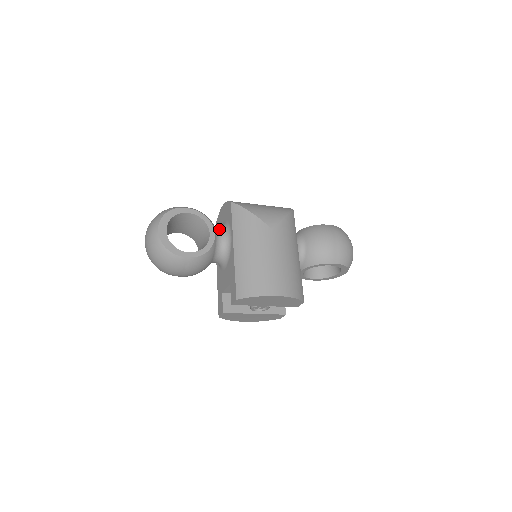
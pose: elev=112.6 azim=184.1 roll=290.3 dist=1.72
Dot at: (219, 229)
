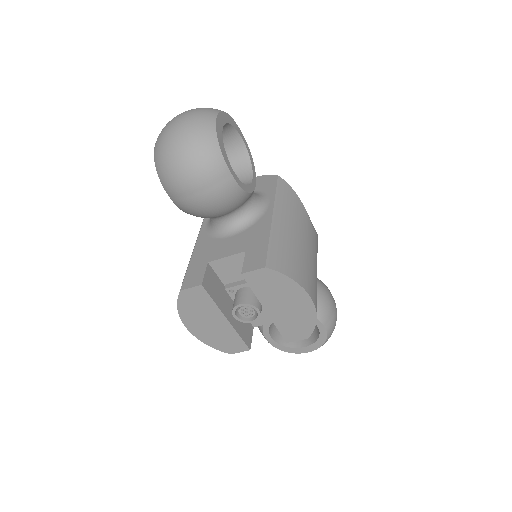
Dot at: occluded
